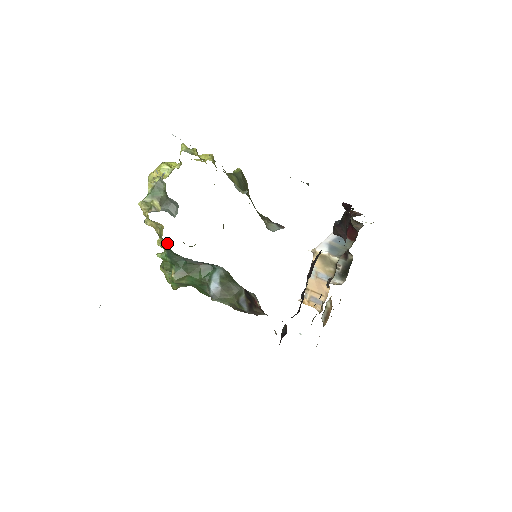
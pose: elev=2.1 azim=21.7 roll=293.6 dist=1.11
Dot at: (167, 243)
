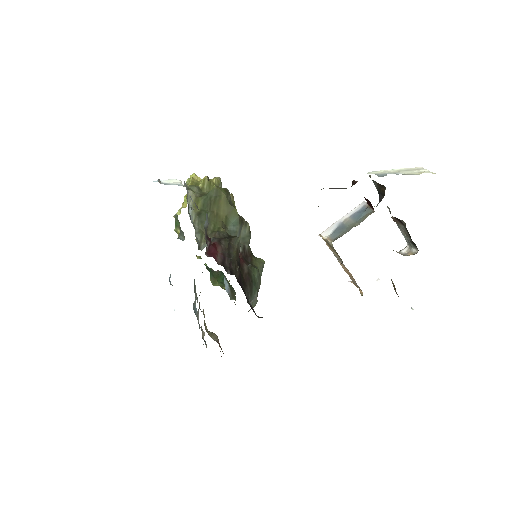
Dot at: (200, 257)
